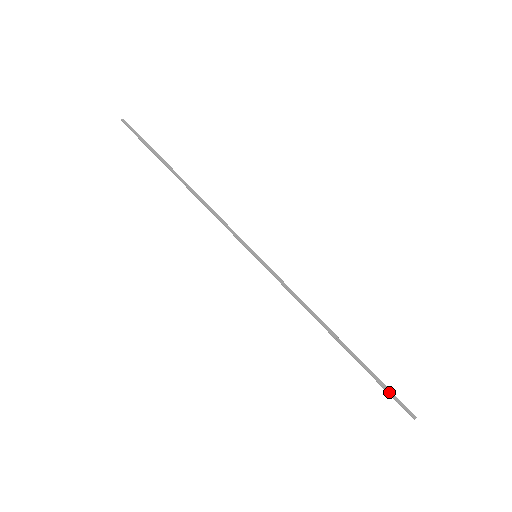
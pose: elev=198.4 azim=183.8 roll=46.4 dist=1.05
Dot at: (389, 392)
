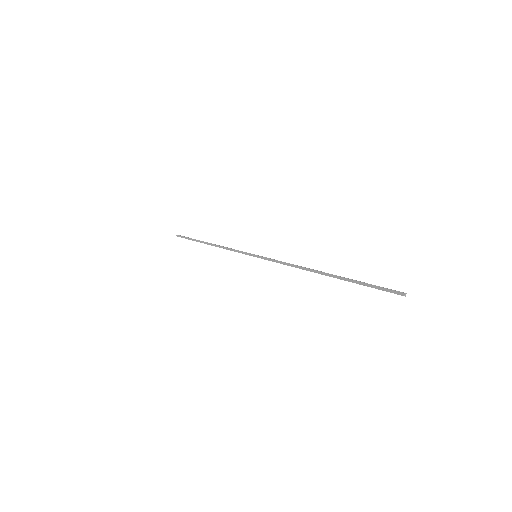
Dot at: (373, 287)
